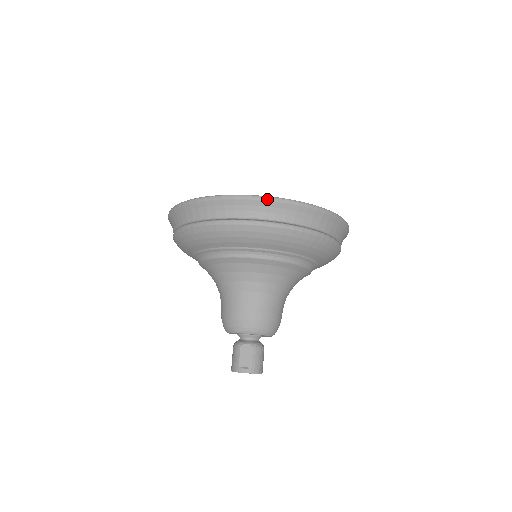
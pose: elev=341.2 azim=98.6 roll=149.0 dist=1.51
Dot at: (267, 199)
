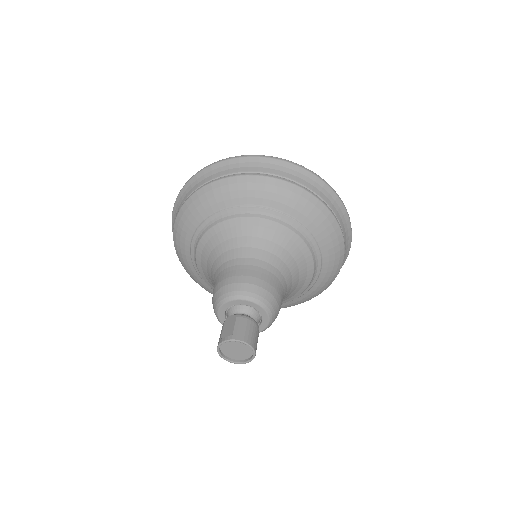
Dot at: (220, 161)
